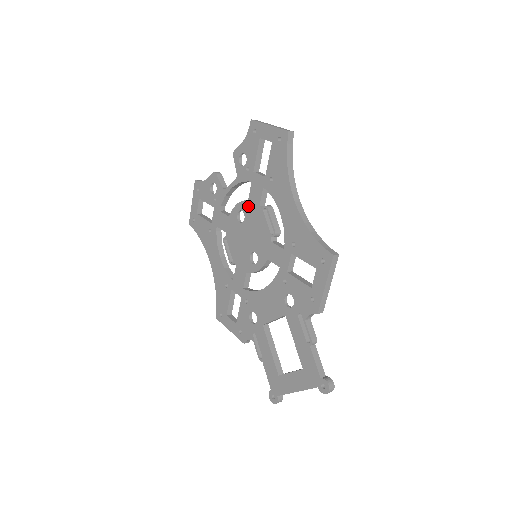
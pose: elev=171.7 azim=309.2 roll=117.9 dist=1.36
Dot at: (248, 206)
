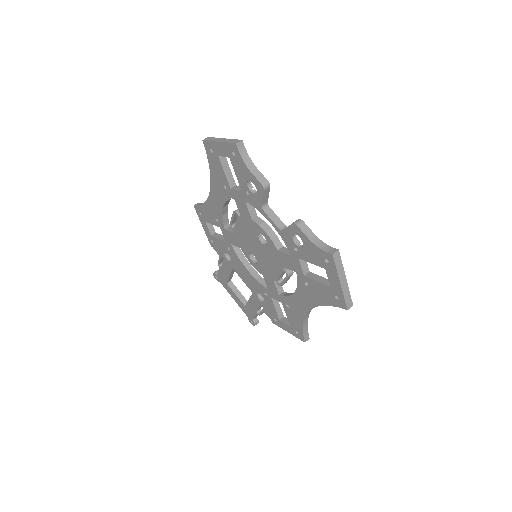
Dot at: (274, 251)
